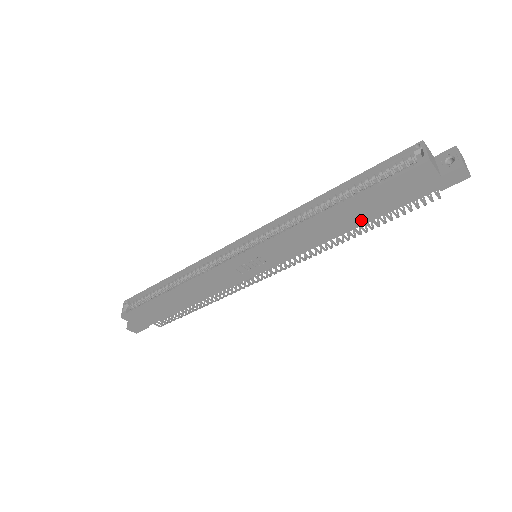
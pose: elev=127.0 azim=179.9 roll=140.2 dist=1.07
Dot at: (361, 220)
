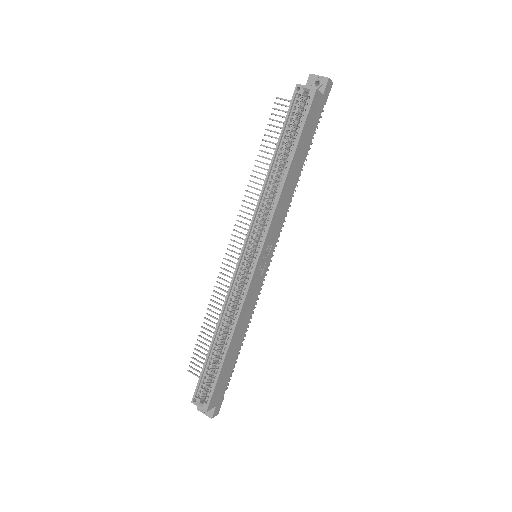
Dot at: (302, 162)
